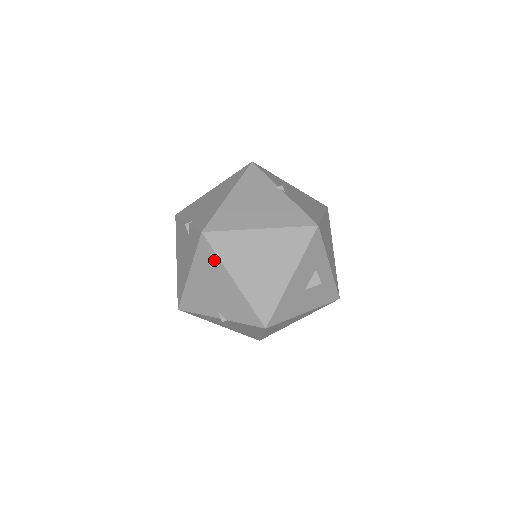
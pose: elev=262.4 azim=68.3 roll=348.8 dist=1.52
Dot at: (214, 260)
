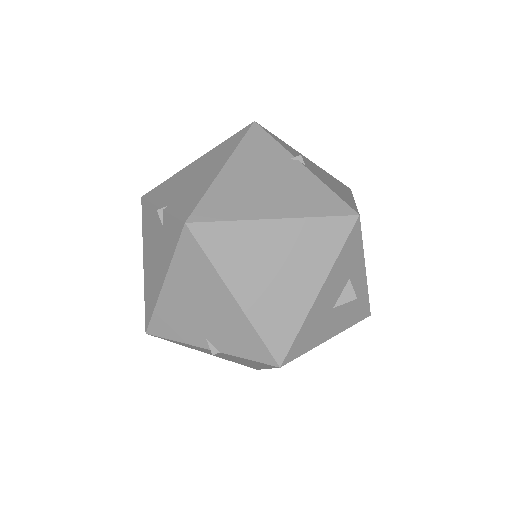
Dot at: (203, 266)
